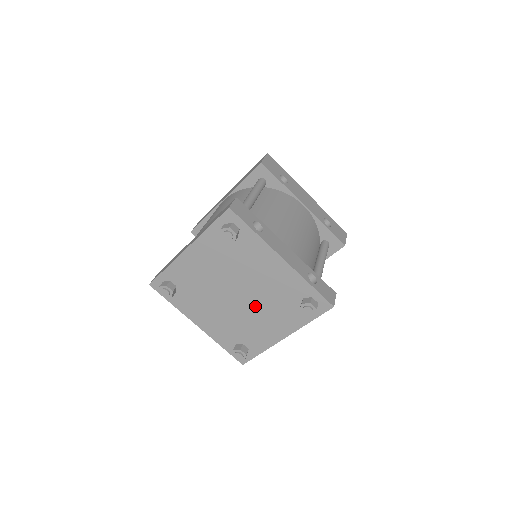
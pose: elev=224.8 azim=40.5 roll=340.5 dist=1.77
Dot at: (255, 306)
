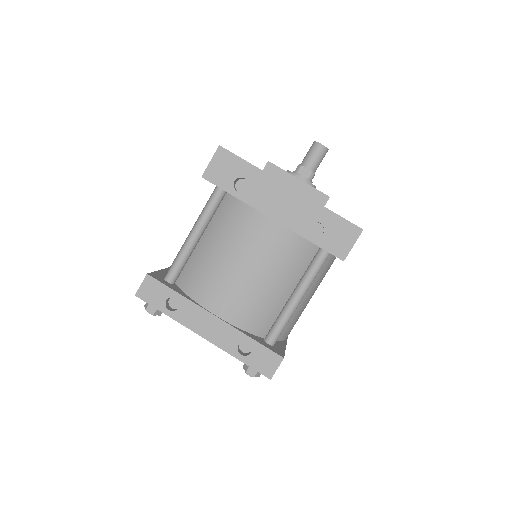
Dot at: occluded
